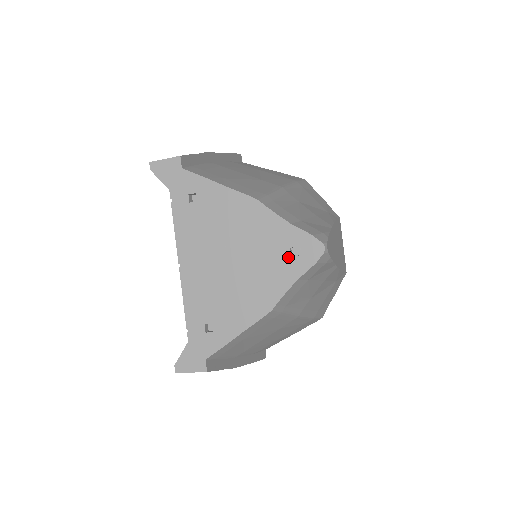
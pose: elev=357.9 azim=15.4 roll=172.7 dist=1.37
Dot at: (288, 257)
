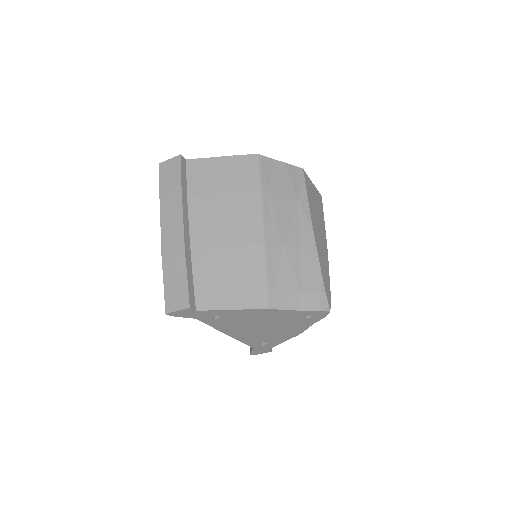
Dot at: (304, 319)
